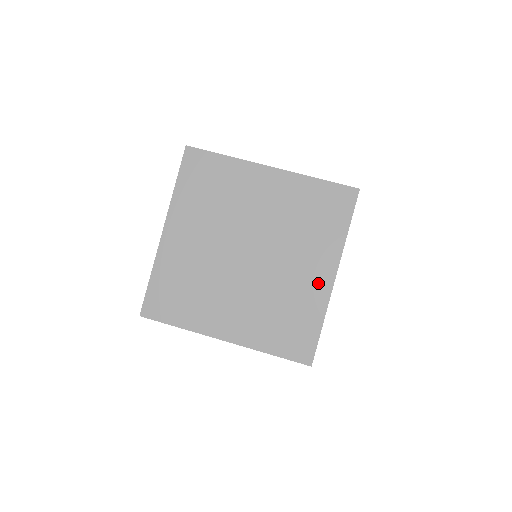
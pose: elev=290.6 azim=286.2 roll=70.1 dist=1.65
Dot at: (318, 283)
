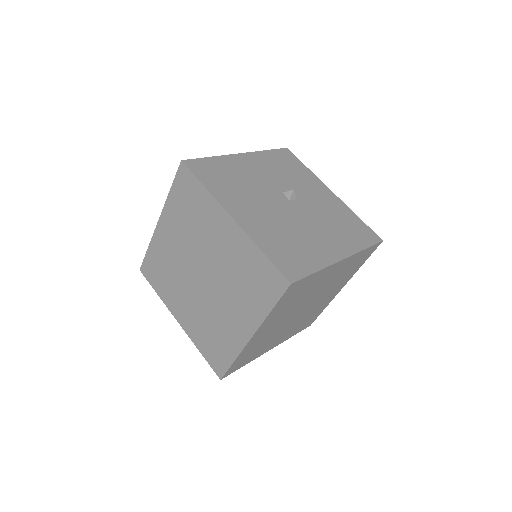
Dot at: (239, 332)
